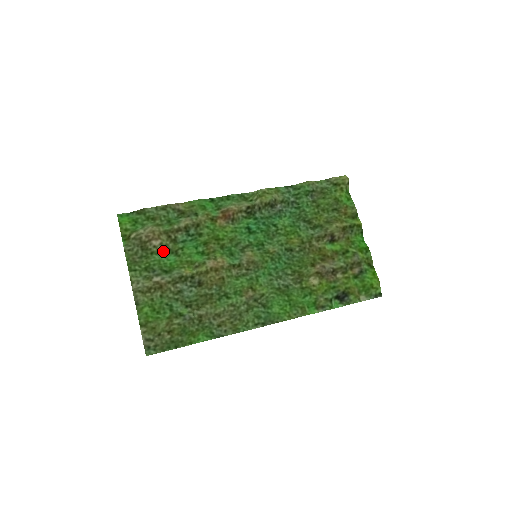
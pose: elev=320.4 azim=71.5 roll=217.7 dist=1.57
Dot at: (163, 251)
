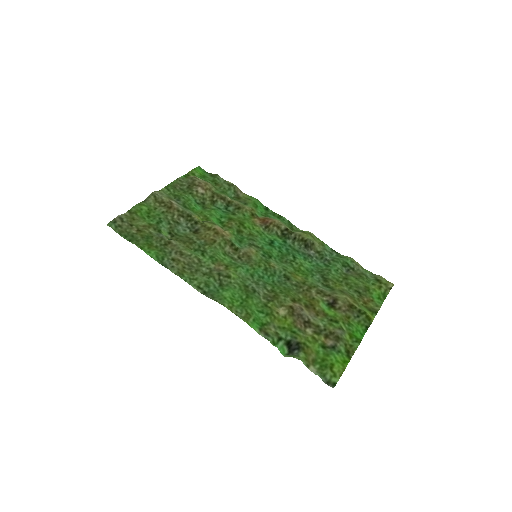
Dot at: (199, 200)
